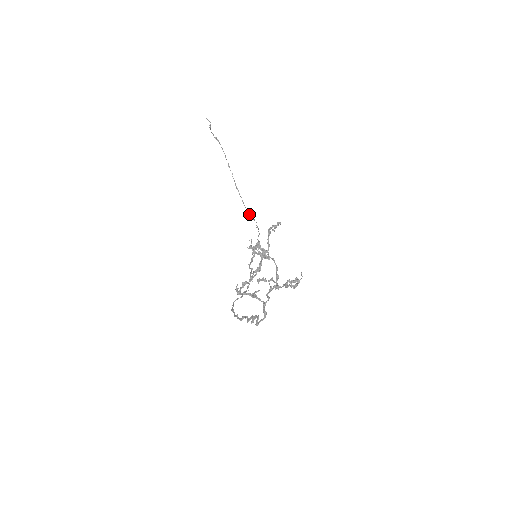
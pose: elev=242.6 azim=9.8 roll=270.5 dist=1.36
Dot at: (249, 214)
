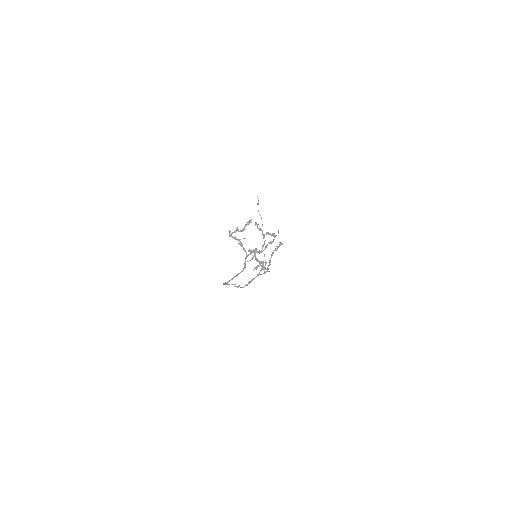
Dot at: occluded
